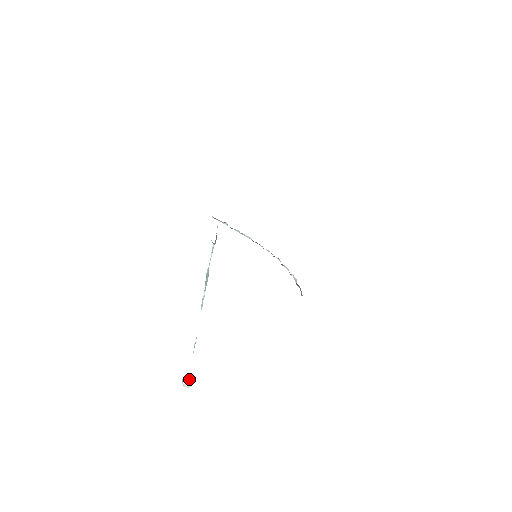
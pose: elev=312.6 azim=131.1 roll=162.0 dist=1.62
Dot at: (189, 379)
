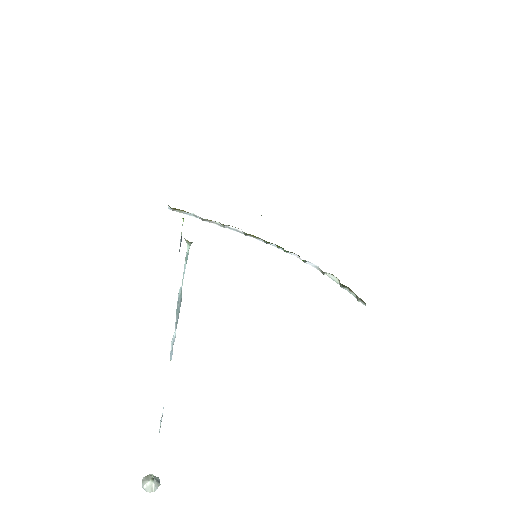
Dot at: (153, 478)
